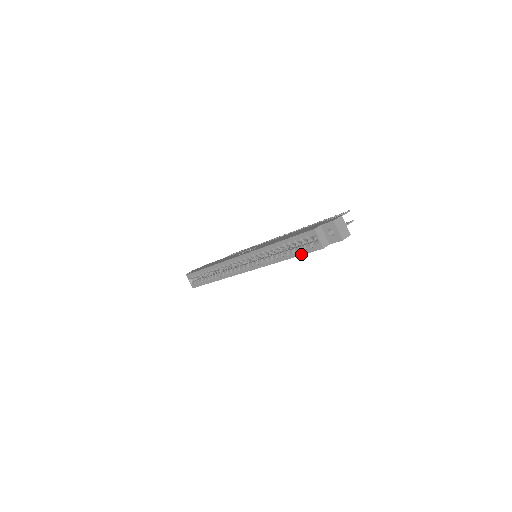
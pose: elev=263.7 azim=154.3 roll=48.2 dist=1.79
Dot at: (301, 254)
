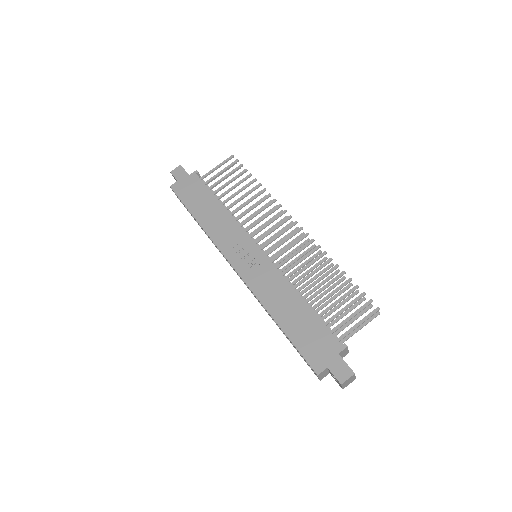
Dot at: (298, 352)
